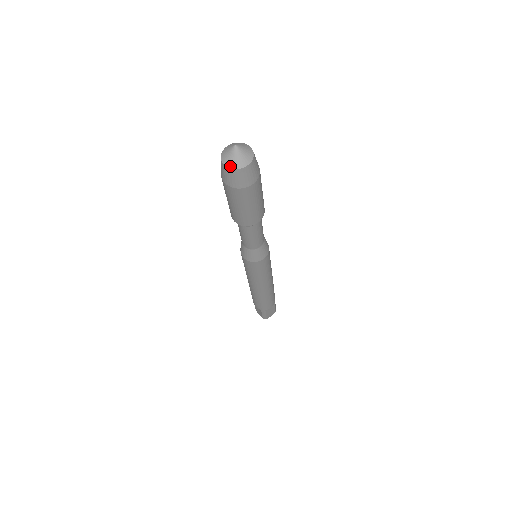
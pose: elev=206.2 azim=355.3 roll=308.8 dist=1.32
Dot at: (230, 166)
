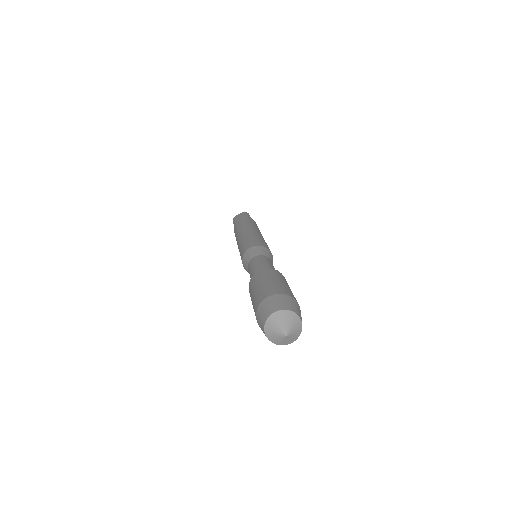
Dot at: (272, 342)
